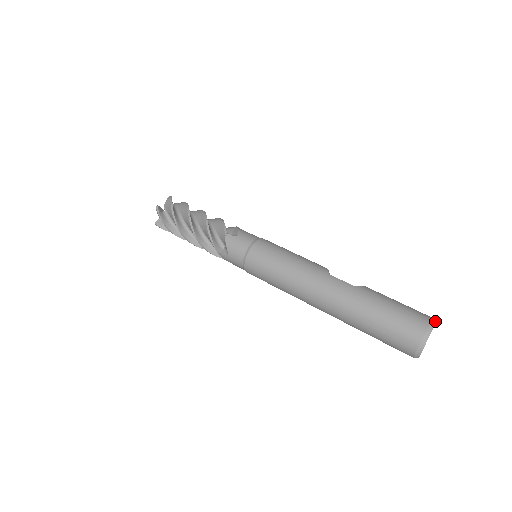
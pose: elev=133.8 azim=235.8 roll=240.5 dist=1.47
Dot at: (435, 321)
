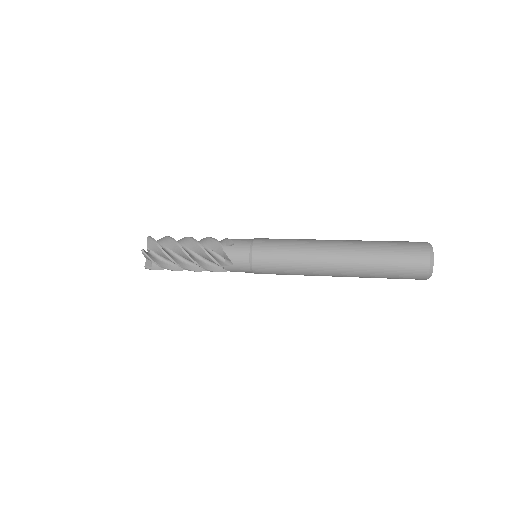
Dot at: occluded
